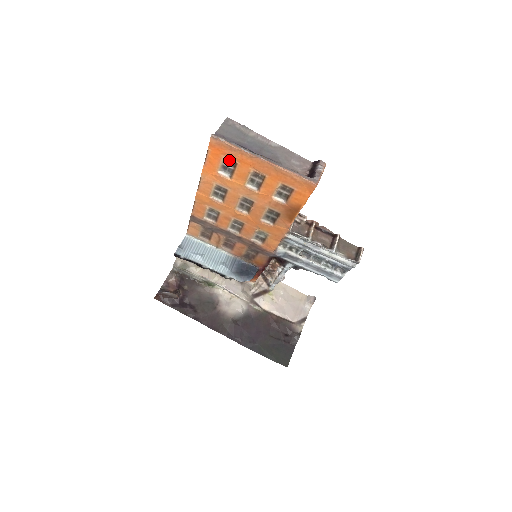
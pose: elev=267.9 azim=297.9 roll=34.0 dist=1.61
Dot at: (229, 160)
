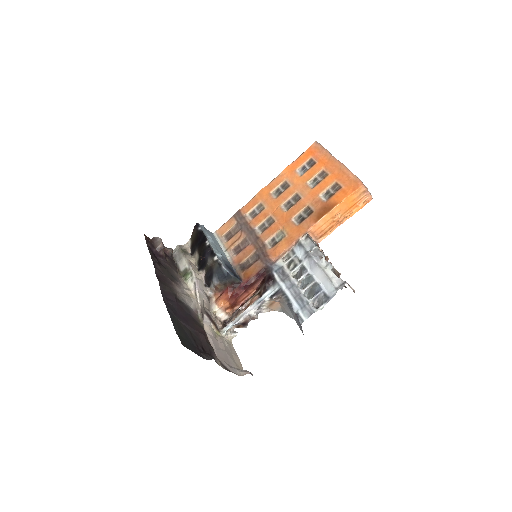
Dot at: (312, 160)
